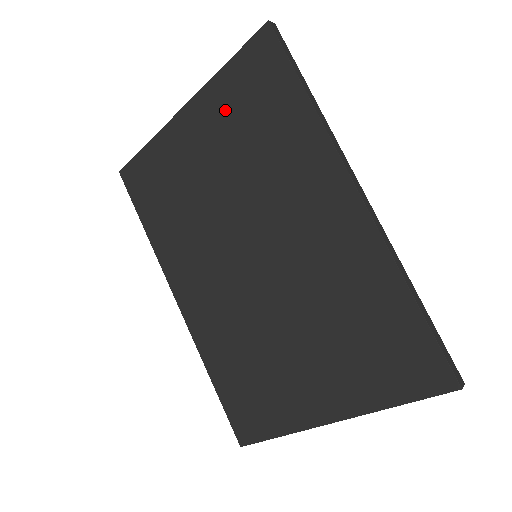
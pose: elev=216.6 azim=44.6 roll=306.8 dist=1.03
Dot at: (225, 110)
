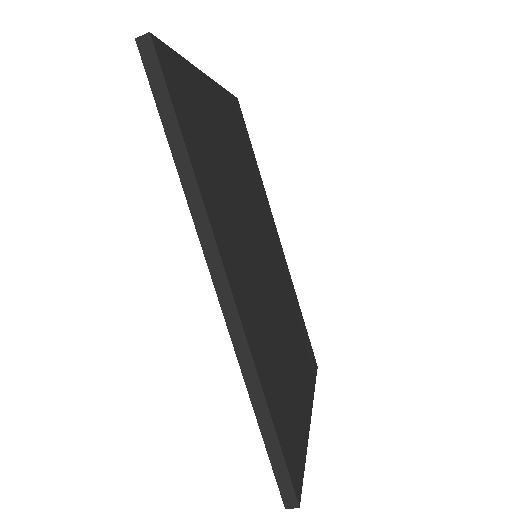
Dot at: occluded
